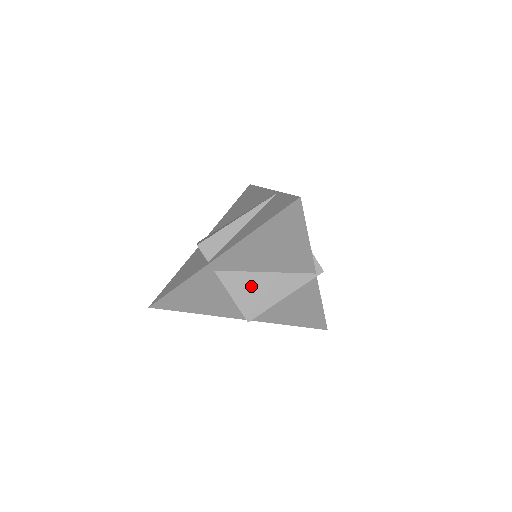
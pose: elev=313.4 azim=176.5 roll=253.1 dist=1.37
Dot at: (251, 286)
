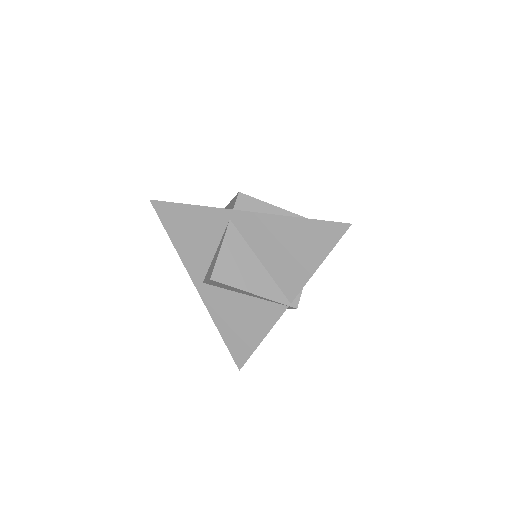
Dot at: (241, 259)
